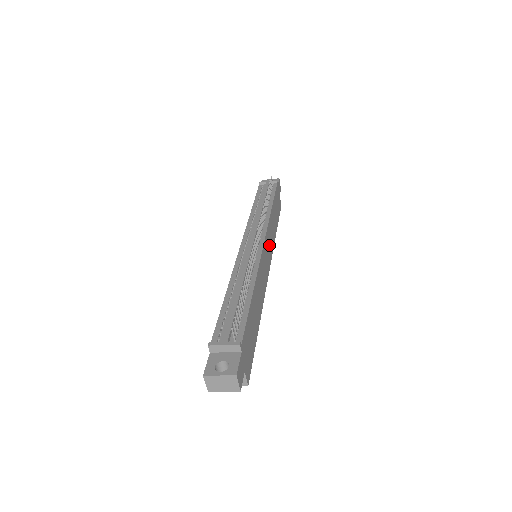
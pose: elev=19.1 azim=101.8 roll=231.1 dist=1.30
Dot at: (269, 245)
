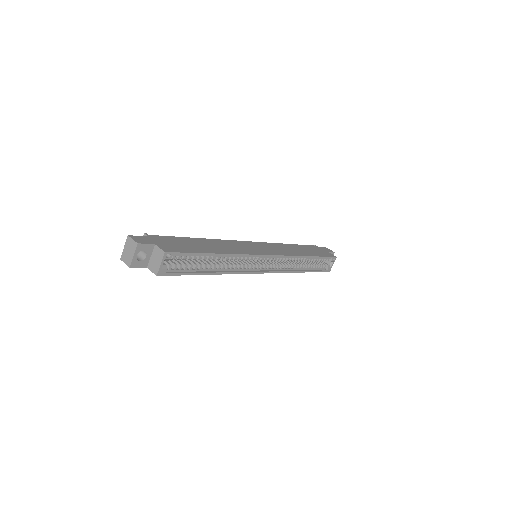
Dot at: (273, 249)
